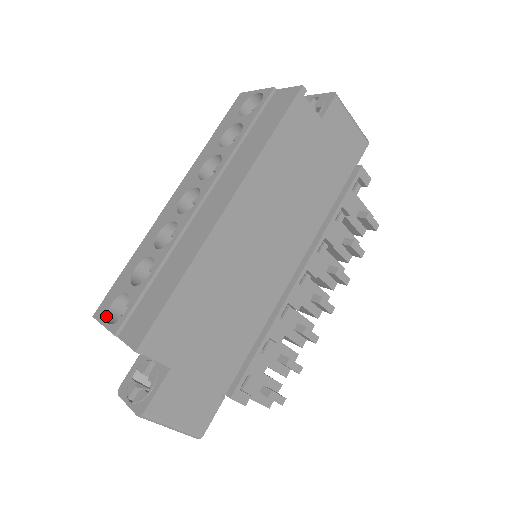
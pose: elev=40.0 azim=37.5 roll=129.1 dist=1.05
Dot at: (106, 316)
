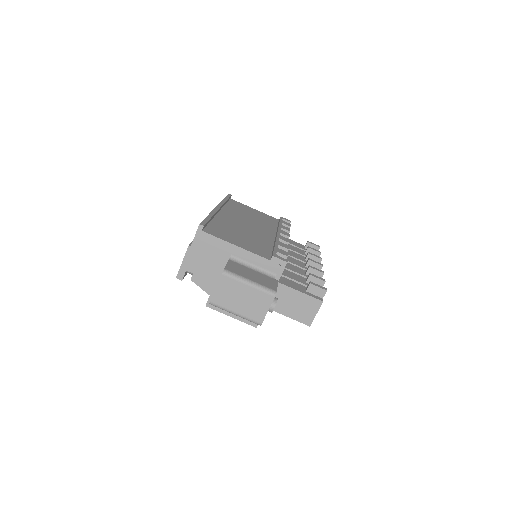
Dot at: (182, 262)
